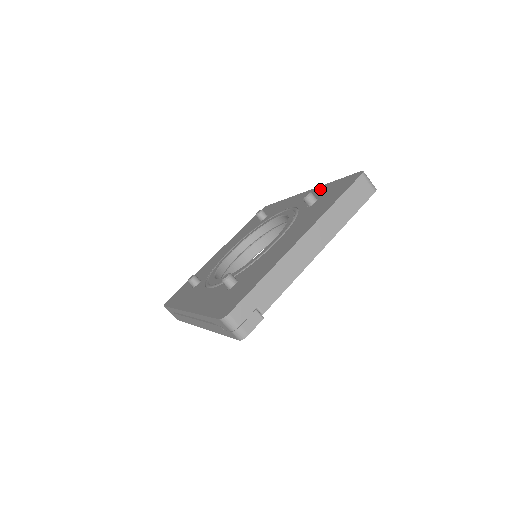
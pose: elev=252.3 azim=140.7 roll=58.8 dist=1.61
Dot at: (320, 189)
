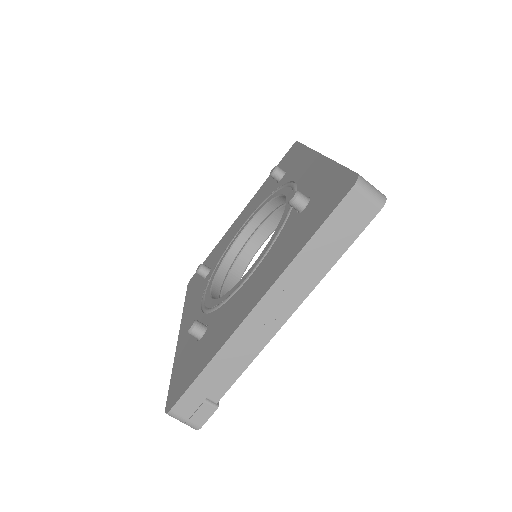
Dot at: (323, 170)
